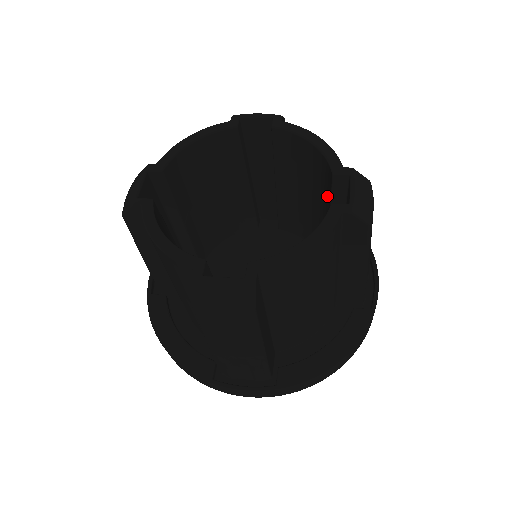
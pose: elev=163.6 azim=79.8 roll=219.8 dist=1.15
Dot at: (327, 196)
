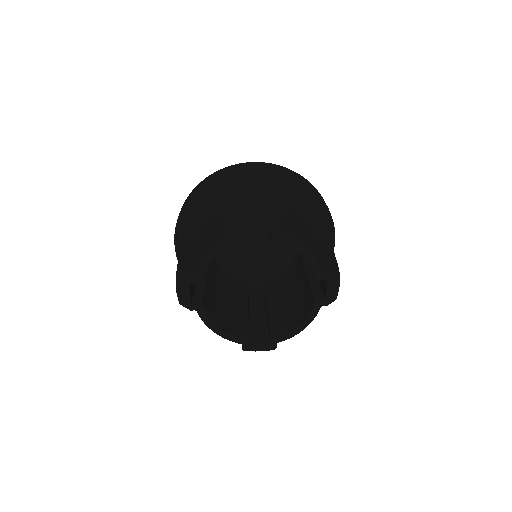
Dot at: occluded
